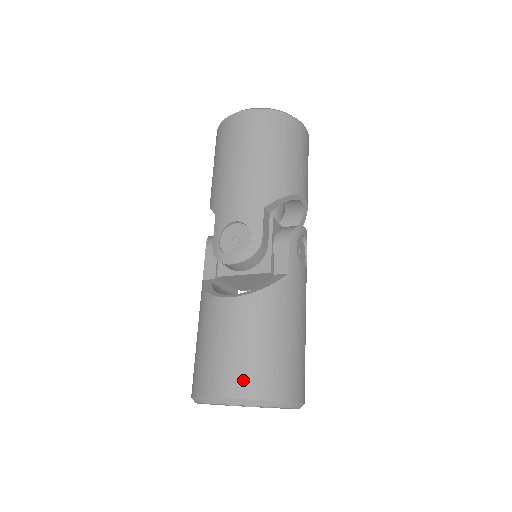
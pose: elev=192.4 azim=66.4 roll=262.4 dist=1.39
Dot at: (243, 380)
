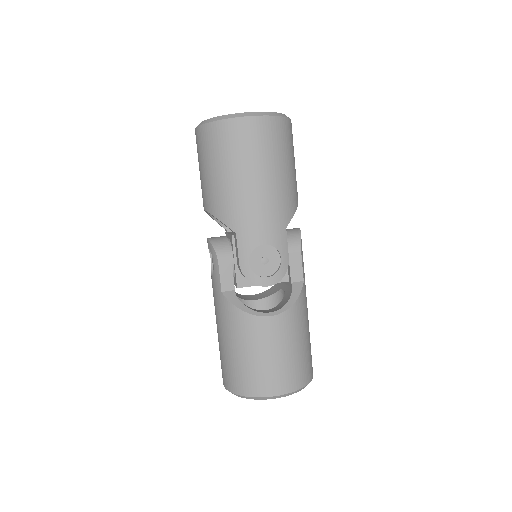
Dot at: (292, 378)
